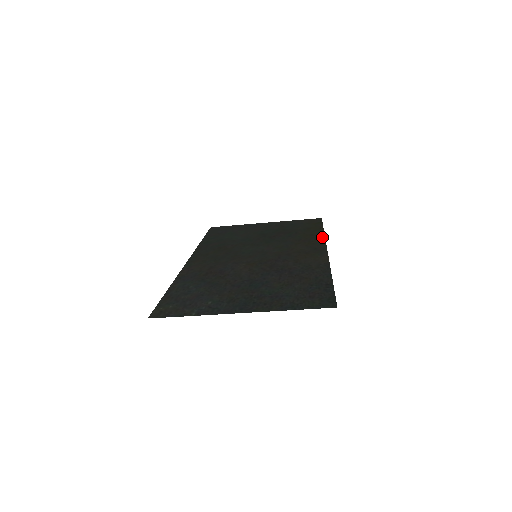
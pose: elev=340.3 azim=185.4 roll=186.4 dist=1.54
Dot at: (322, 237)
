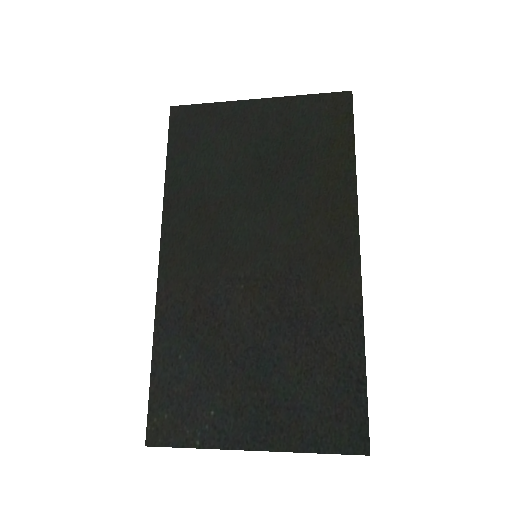
Dot at: (353, 191)
